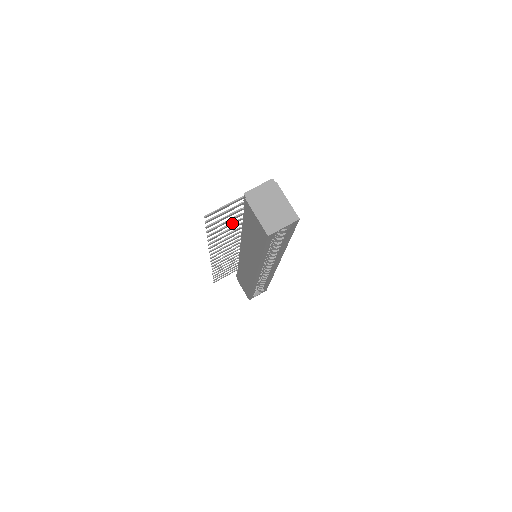
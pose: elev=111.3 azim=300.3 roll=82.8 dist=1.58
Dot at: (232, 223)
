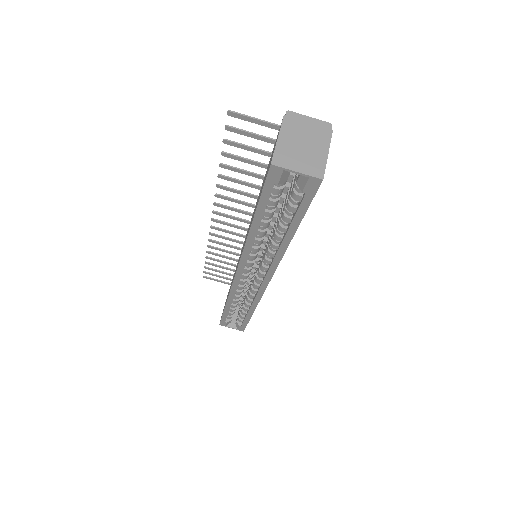
Dot at: (256, 174)
